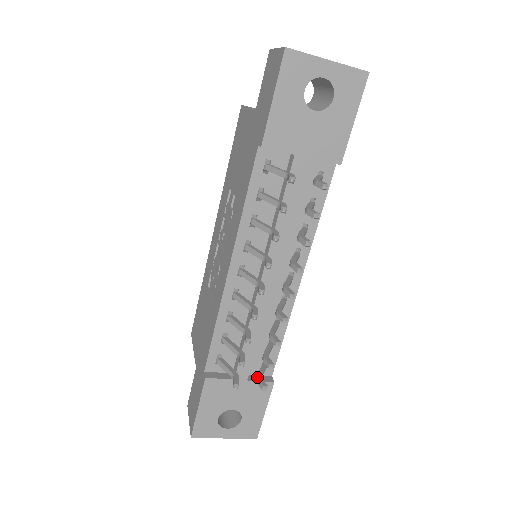
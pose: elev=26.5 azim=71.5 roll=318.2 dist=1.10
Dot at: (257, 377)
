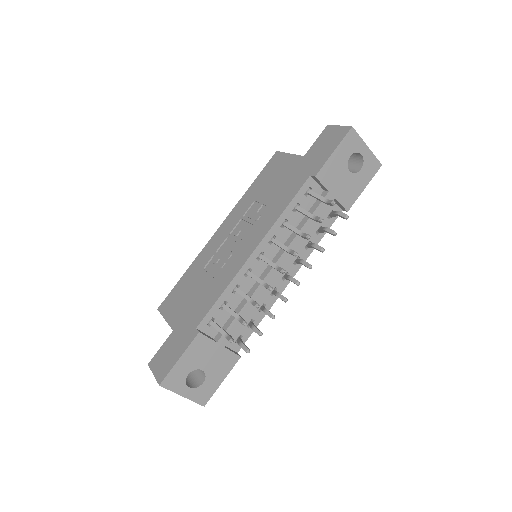
Dot at: (241, 342)
